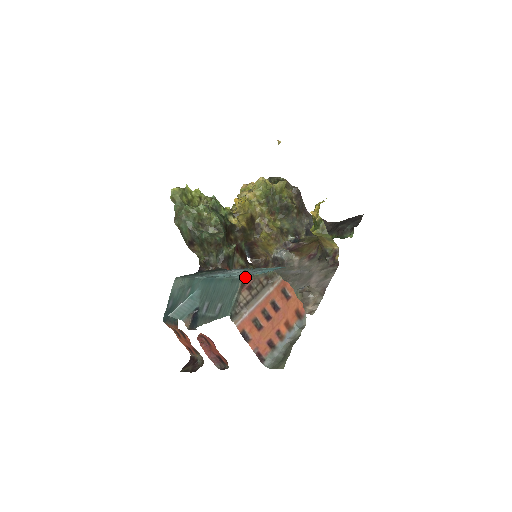
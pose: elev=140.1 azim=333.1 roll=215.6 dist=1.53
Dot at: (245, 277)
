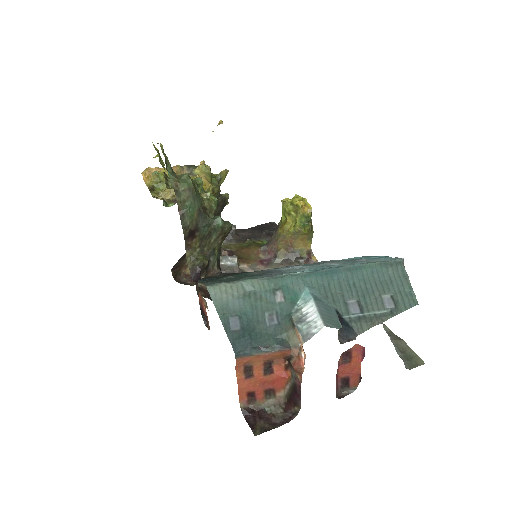
Dot at: (402, 259)
